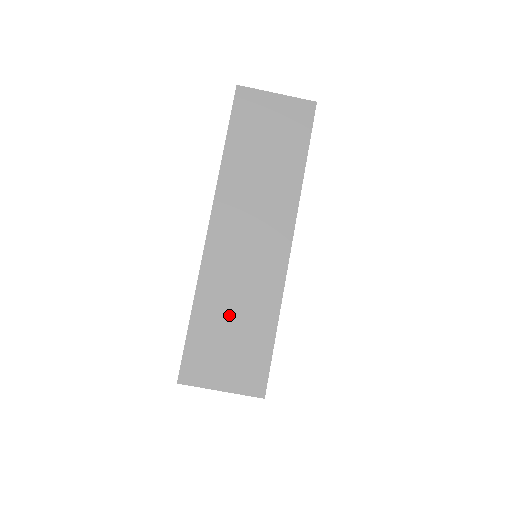
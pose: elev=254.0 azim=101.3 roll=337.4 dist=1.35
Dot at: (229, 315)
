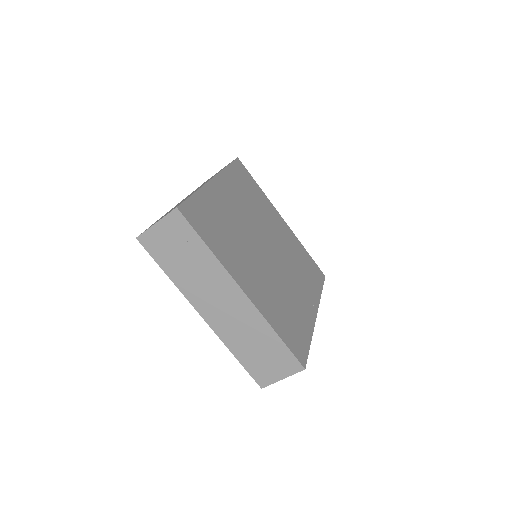
Dot at: (252, 347)
